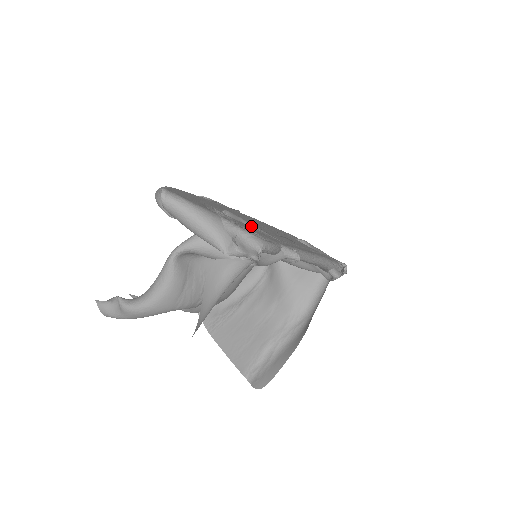
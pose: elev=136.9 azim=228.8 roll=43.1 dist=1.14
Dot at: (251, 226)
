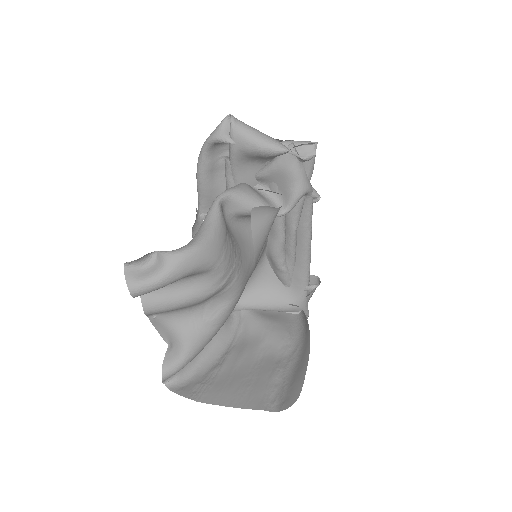
Dot at: occluded
